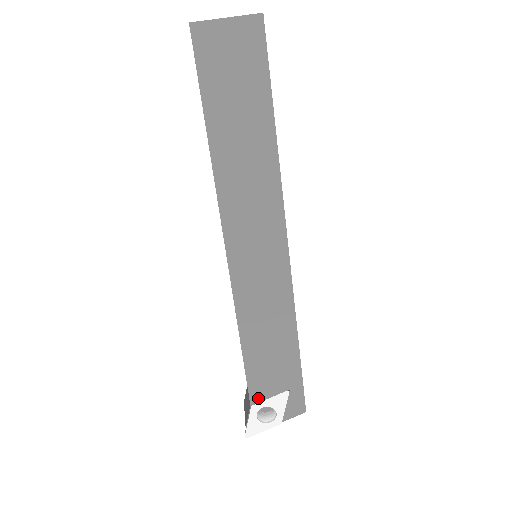
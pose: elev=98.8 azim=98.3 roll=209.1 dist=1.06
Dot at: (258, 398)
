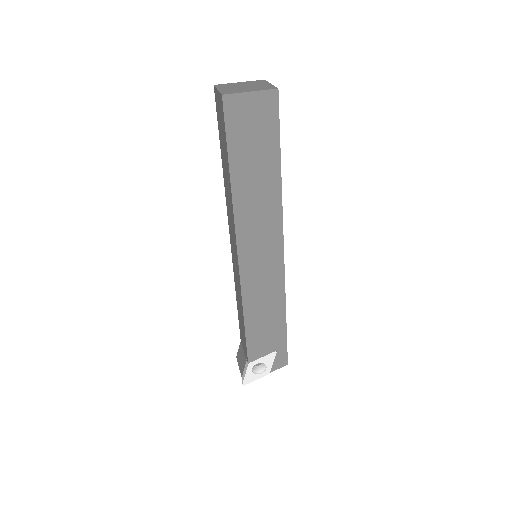
Dot at: (254, 358)
